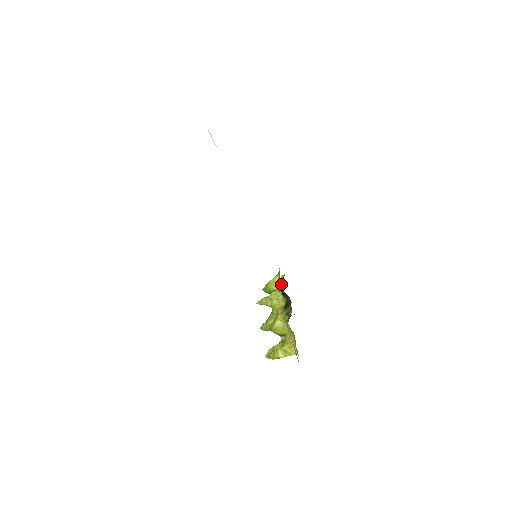
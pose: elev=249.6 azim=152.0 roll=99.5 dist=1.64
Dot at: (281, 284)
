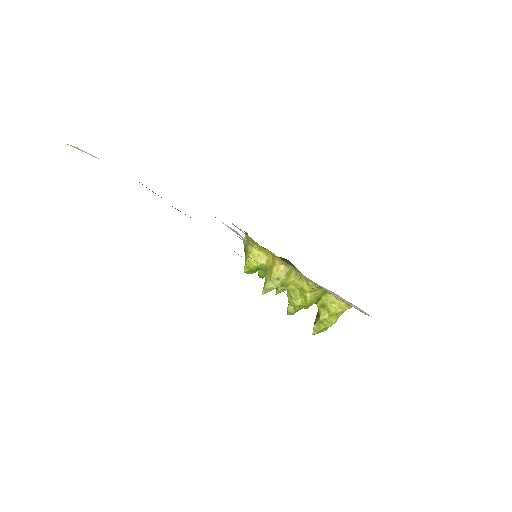
Dot at: (269, 253)
